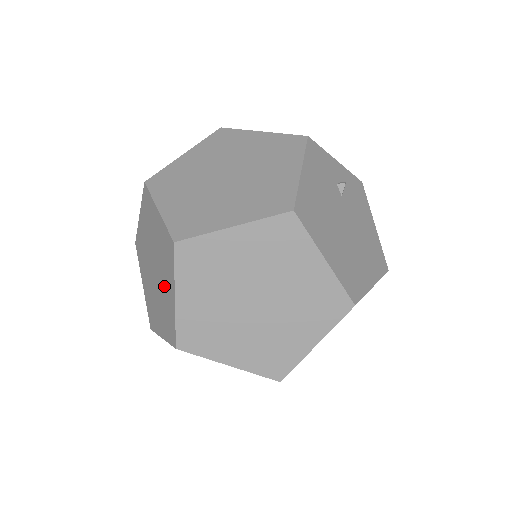
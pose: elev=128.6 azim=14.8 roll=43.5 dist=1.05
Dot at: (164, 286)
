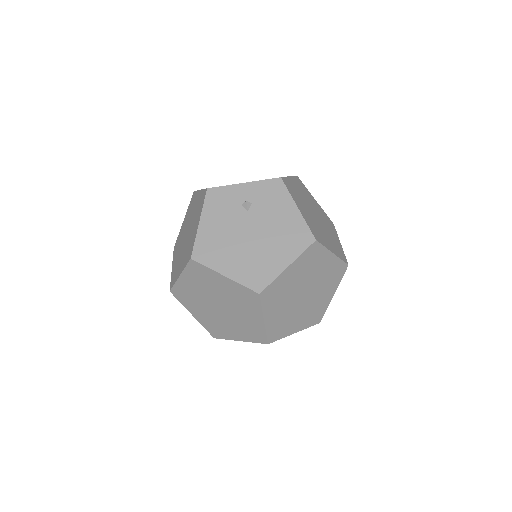
Dot at: occluded
